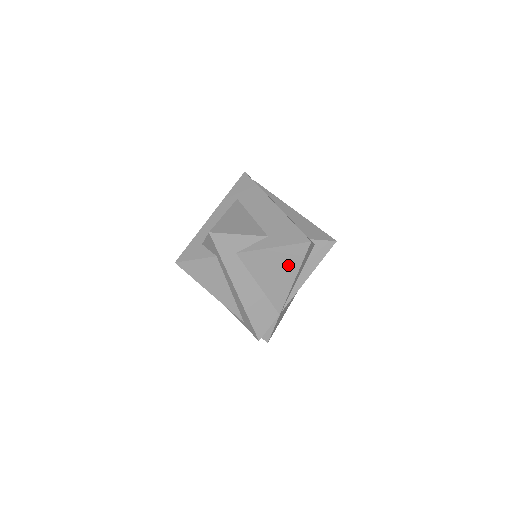
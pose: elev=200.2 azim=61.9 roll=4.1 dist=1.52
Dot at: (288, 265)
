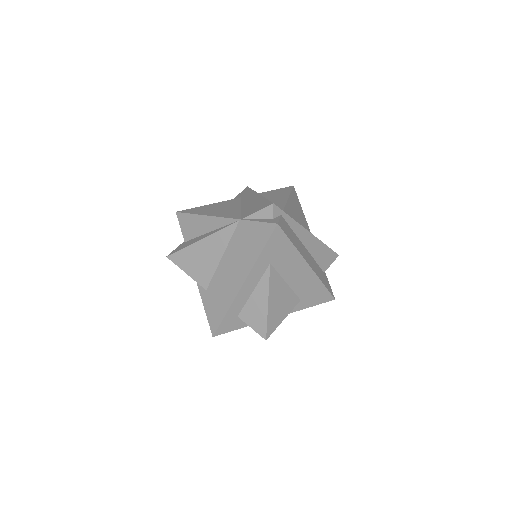
Dot at: occluded
